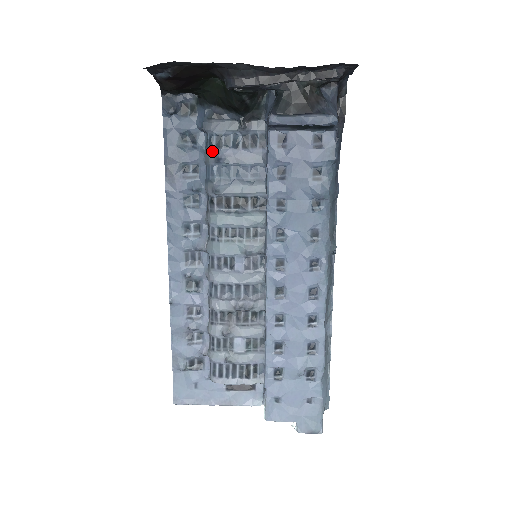
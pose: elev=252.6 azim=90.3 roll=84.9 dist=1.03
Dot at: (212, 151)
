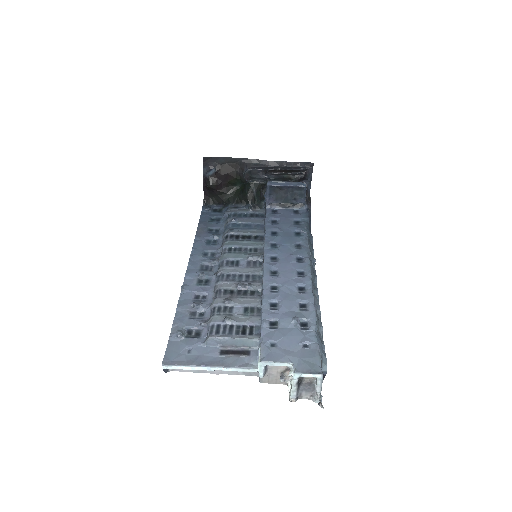
Dot at: (230, 219)
